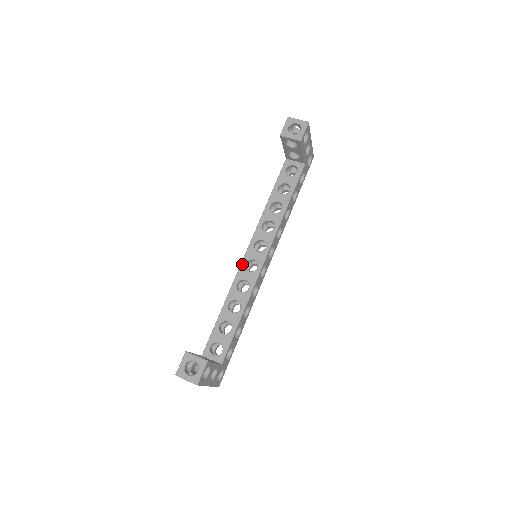
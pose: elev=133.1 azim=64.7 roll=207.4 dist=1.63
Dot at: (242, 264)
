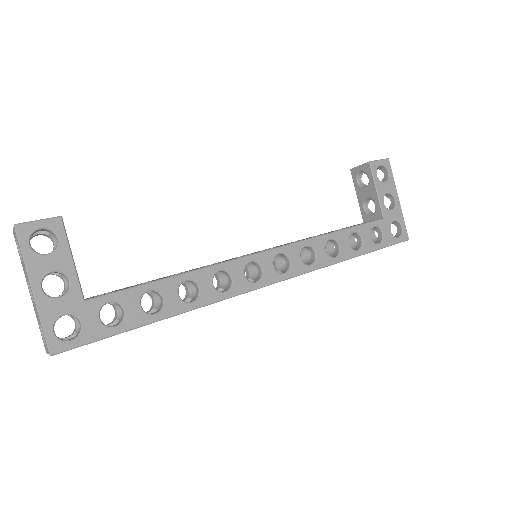
Dot at: occluded
